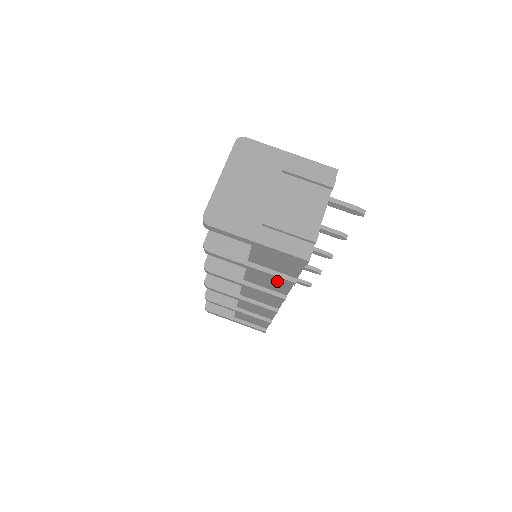
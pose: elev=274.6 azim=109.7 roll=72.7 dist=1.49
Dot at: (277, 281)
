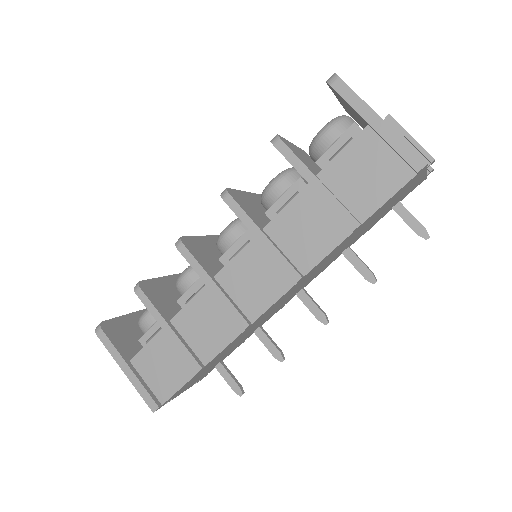
Dot at: (320, 232)
